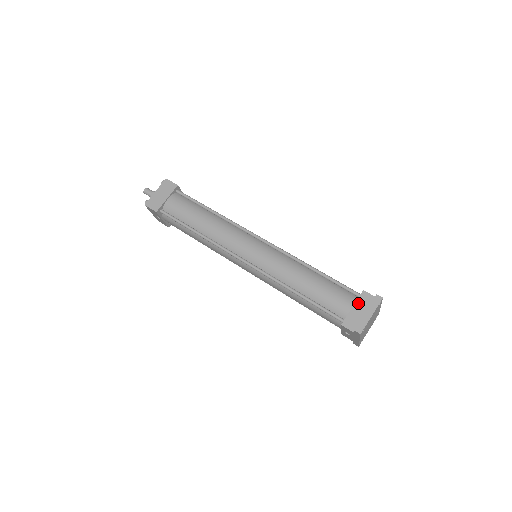
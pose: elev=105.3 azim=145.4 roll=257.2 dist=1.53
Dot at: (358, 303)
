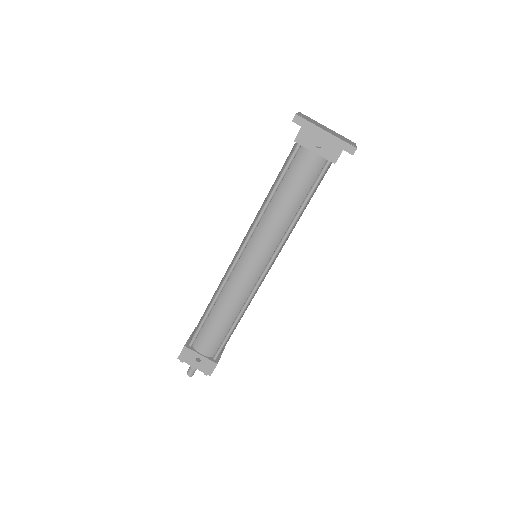
Dot at: occluded
